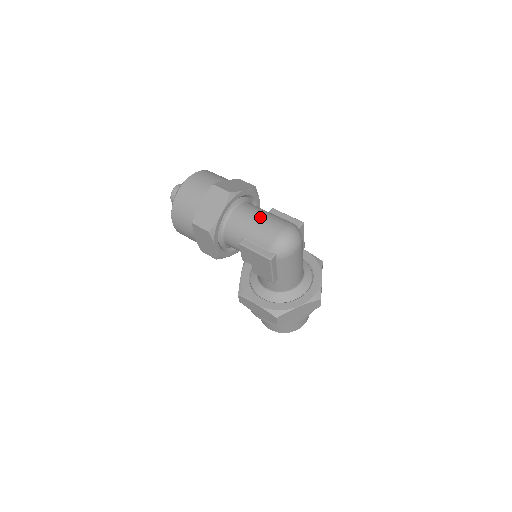
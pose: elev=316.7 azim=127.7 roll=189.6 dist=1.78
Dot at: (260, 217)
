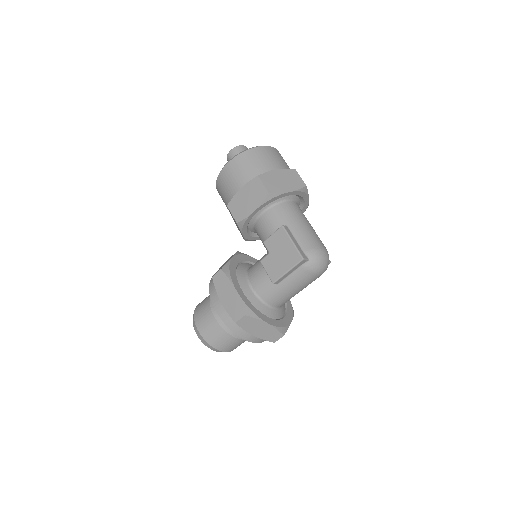
Dot at: (310, 225)
